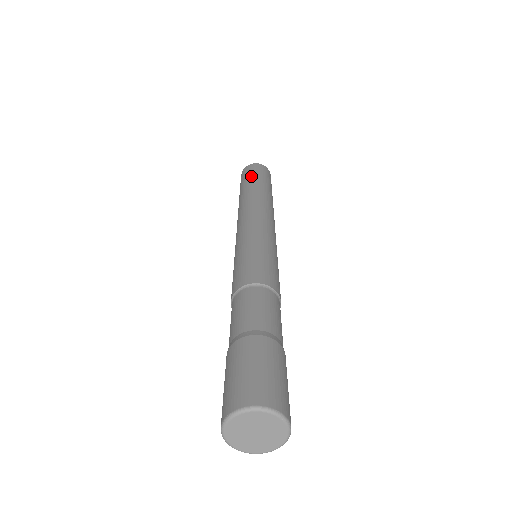
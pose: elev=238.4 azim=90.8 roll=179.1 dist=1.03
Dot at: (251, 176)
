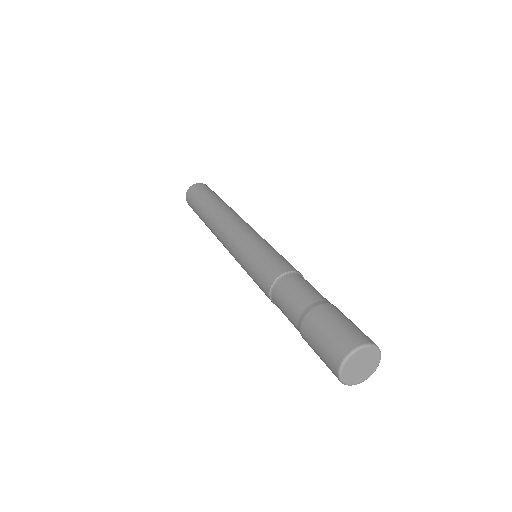
Dot at: (197, 202)
